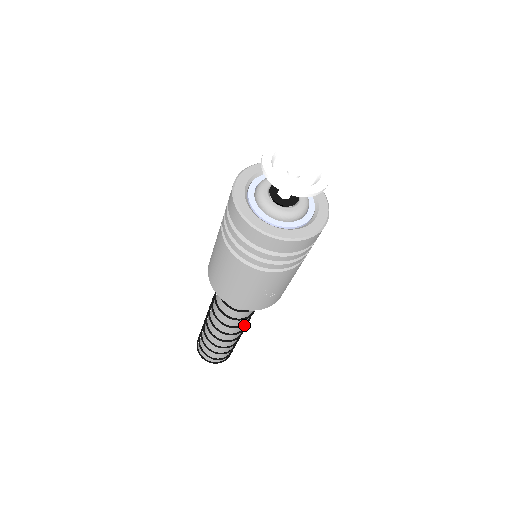
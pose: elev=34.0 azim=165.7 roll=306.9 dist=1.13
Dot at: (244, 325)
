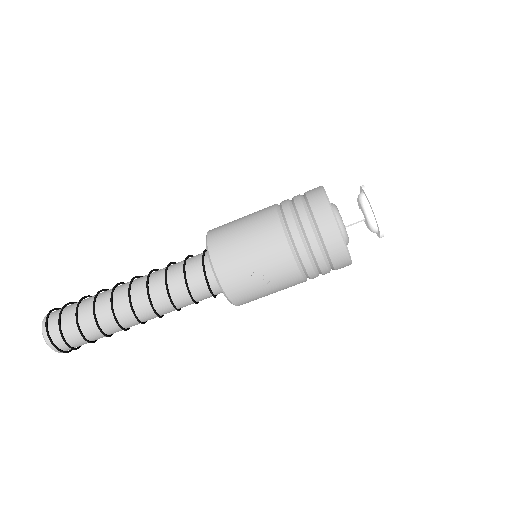
Dot at: (156, 313)
